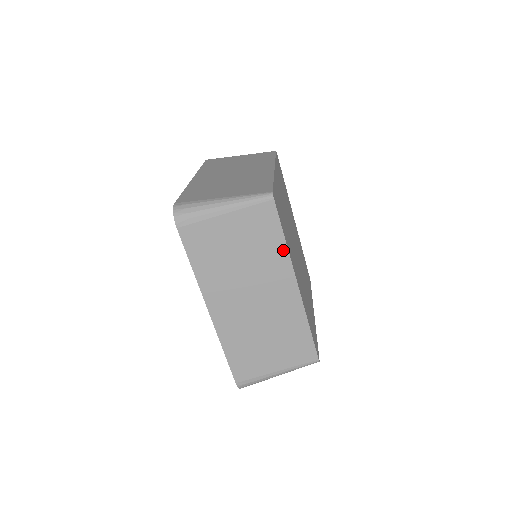
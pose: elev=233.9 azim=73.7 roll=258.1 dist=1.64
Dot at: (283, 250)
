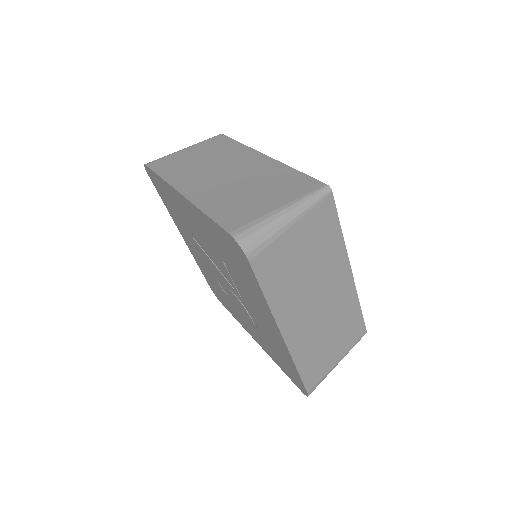
Dot at: (241, 147)
